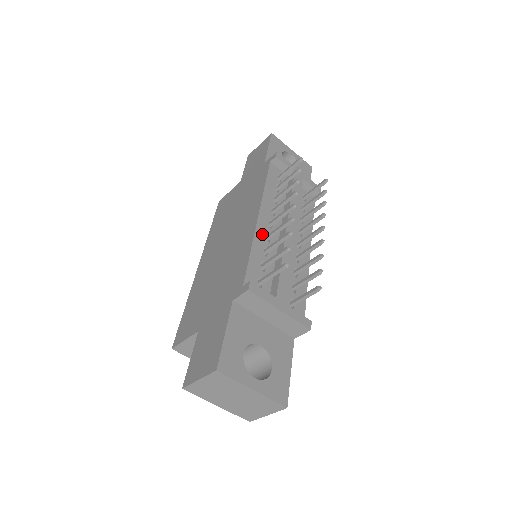
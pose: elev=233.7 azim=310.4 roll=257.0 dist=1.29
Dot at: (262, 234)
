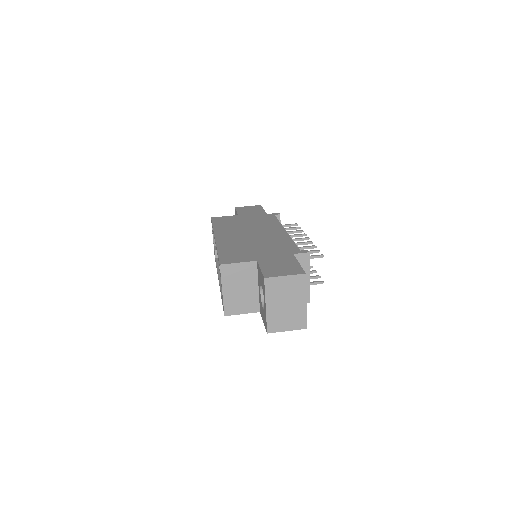
Dot at: occluded
